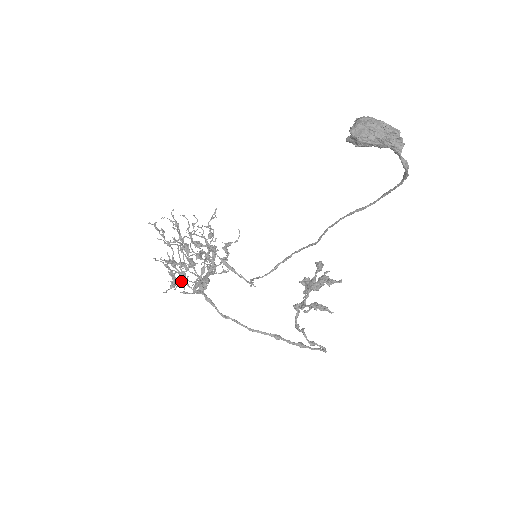
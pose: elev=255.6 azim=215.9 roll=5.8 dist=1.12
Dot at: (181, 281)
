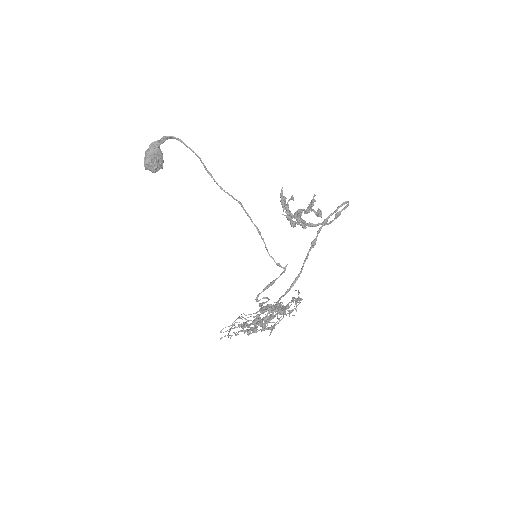
Dot at: (260, 325)
